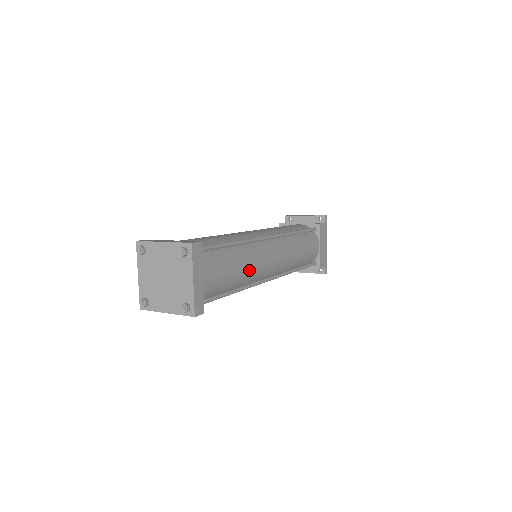
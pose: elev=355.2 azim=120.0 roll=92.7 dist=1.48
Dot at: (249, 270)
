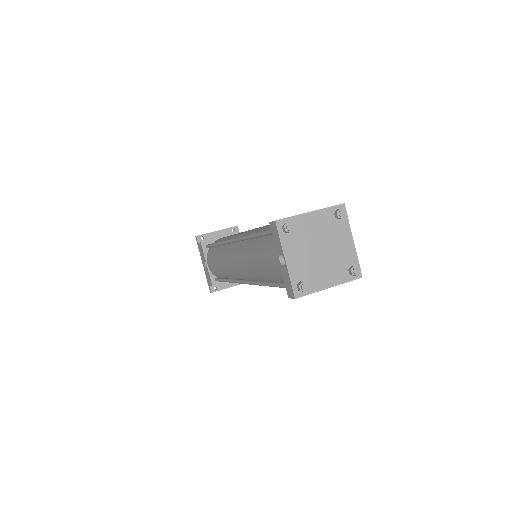
Dot at: occluded
